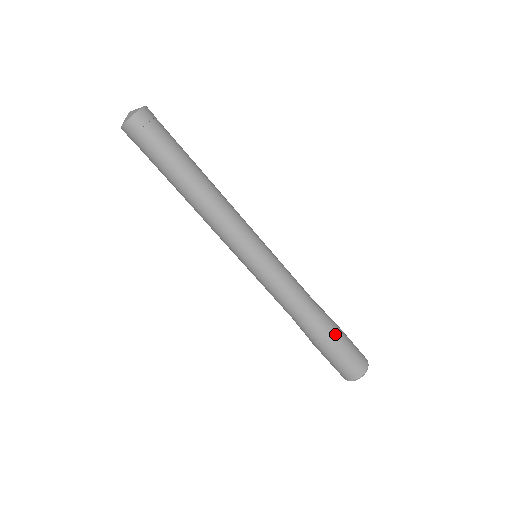
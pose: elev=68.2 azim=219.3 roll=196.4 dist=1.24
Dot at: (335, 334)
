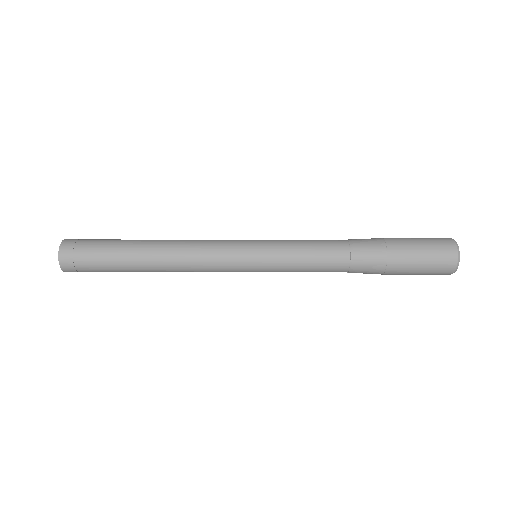
Dot at: (390, 253)
